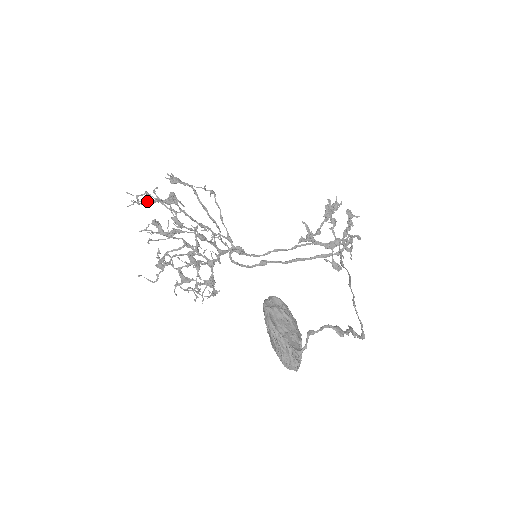
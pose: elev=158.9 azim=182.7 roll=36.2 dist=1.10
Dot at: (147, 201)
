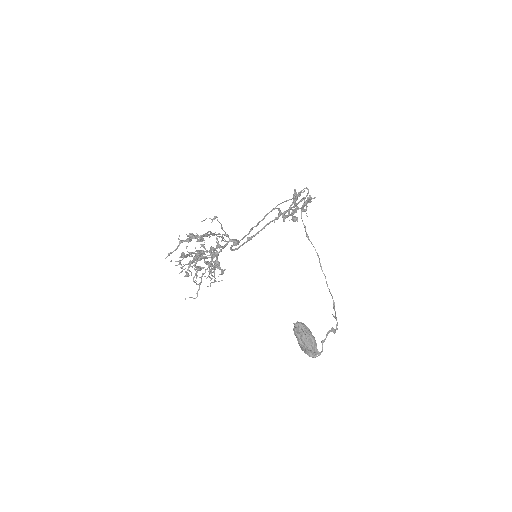
Dot at: (176, 248)
